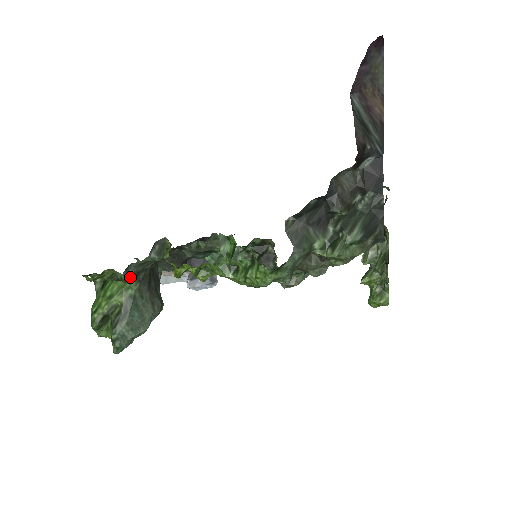
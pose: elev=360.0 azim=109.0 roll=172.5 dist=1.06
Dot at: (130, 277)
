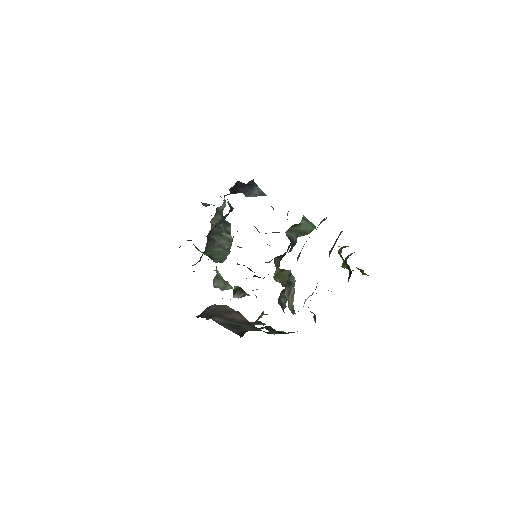
Dot at: (197, 262)
